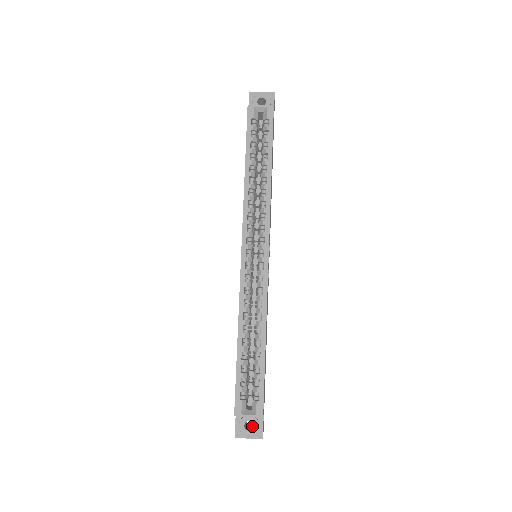
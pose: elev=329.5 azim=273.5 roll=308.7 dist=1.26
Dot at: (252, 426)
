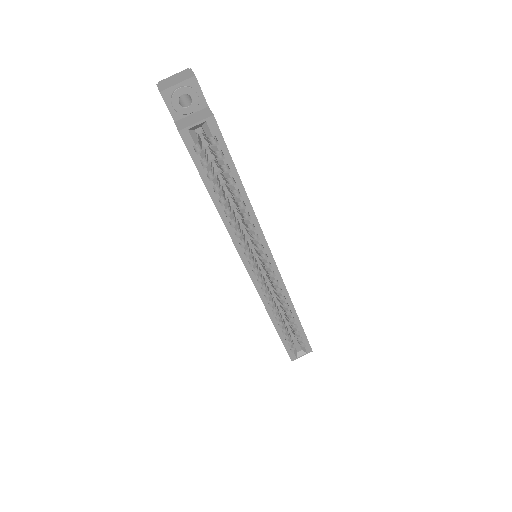
Dot at: occluded
